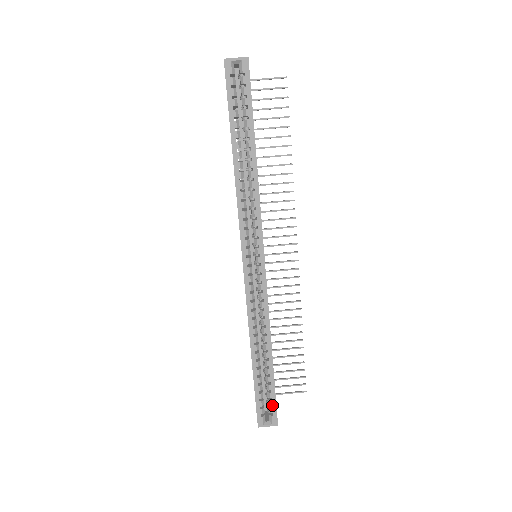
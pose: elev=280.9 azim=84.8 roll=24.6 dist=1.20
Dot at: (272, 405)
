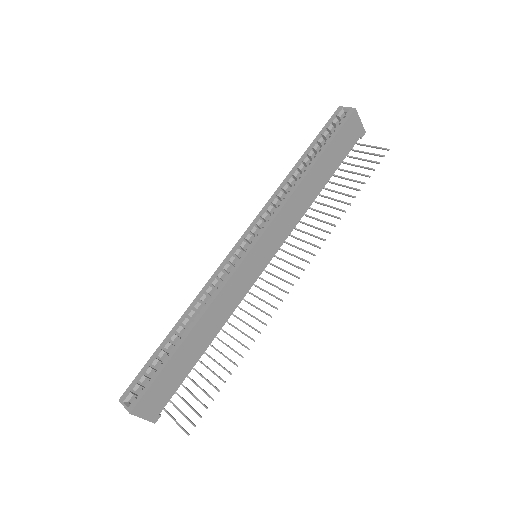
Dot at: (145, 386)
